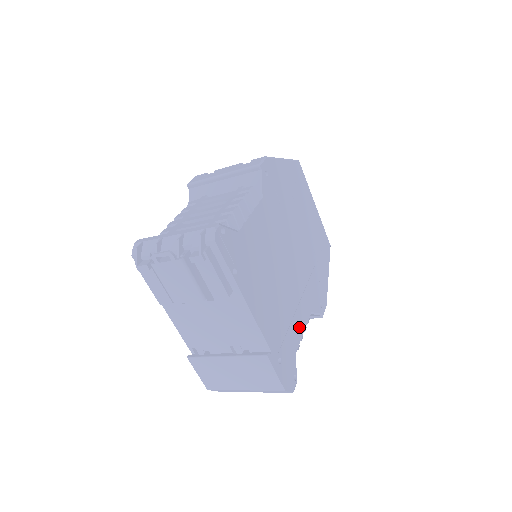
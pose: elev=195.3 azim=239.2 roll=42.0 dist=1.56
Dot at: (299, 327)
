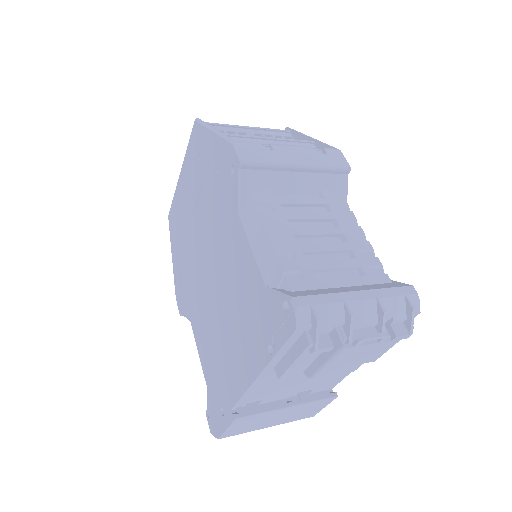
Dot at: occluded
